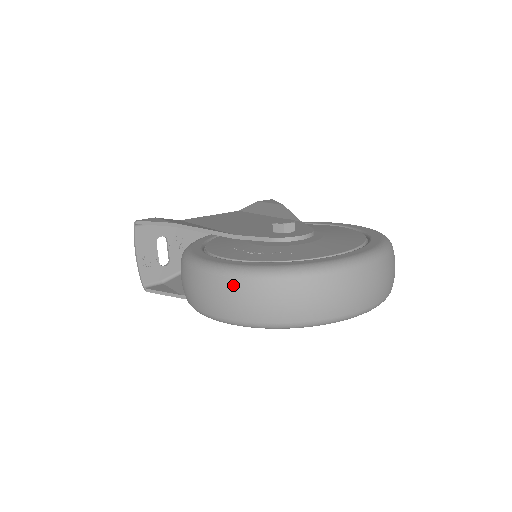
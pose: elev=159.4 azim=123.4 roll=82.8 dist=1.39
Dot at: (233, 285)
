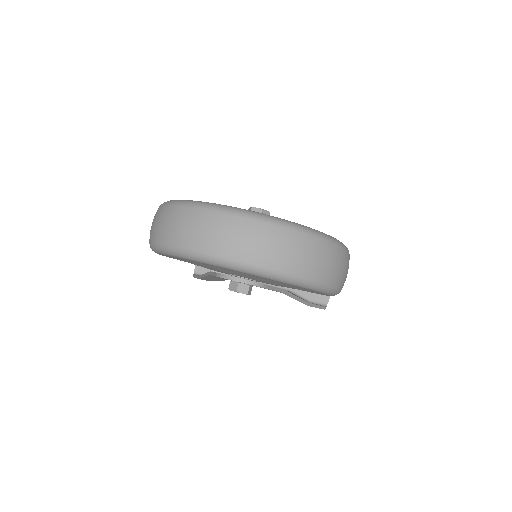
Dot at: (157, 211)
